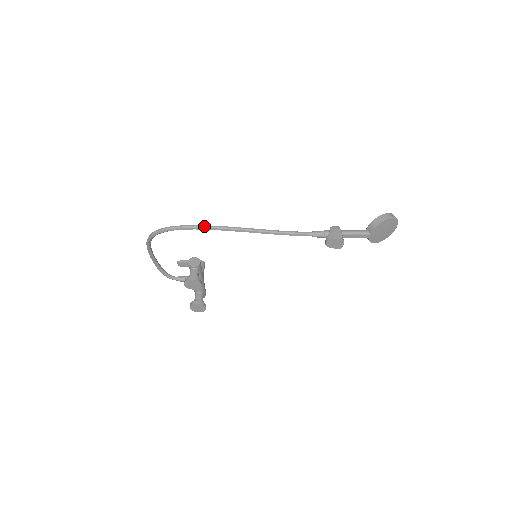
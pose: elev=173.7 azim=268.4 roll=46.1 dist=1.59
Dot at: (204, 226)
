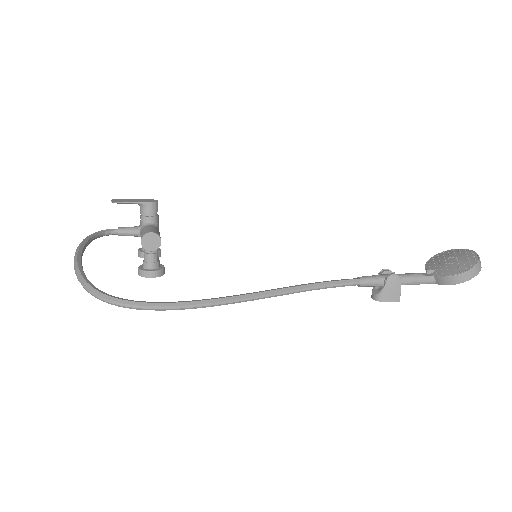
Dot at: (196, 307)
